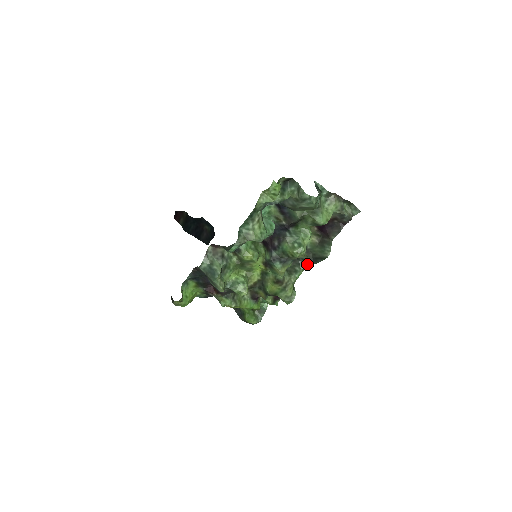
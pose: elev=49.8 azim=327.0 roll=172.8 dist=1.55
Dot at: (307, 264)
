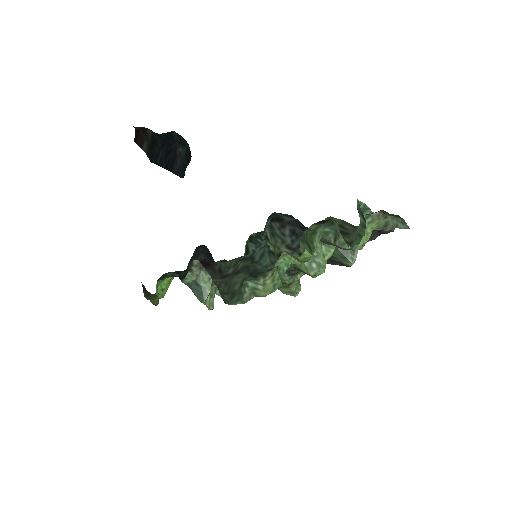
Dot at: occluded
